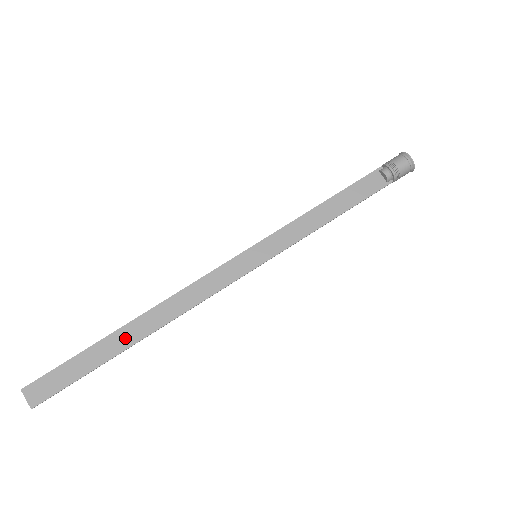
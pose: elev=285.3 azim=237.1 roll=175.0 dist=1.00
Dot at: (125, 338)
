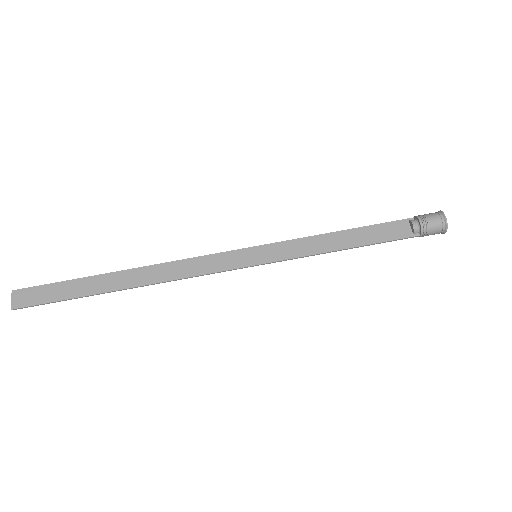
Dot at: (111, 282)
